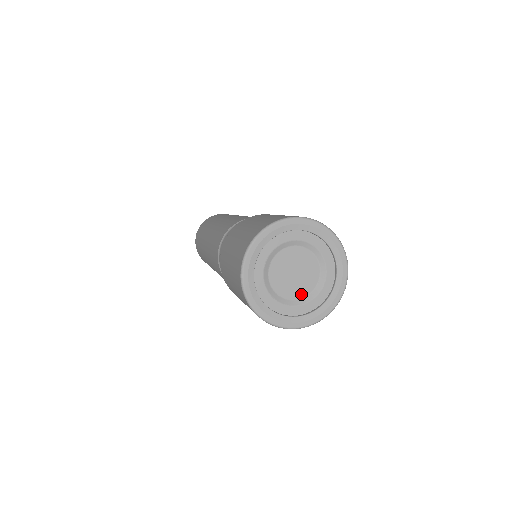
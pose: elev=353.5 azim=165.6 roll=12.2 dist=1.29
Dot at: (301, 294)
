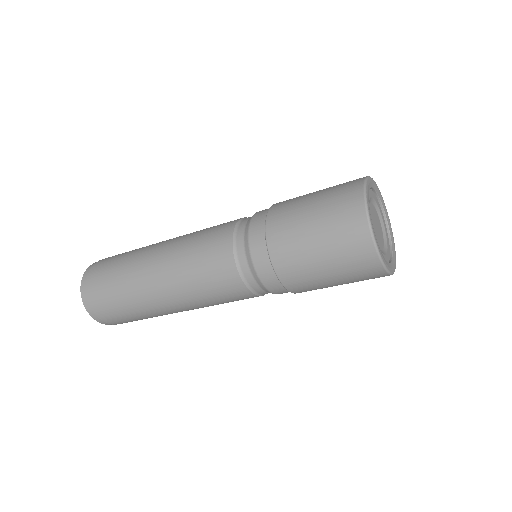
Dot at: (381, 246)
